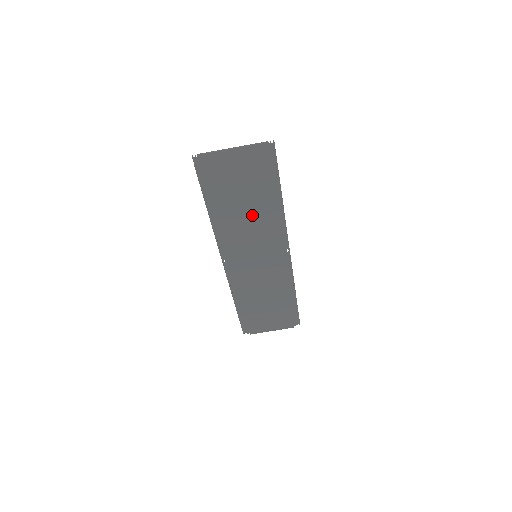
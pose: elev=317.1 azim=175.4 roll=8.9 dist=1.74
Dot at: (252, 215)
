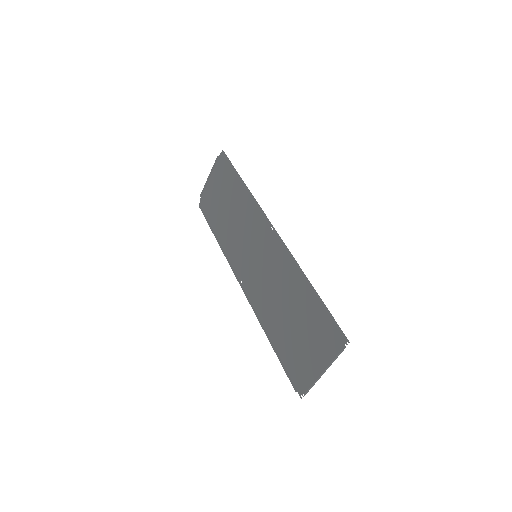
Dot at: (237, 216)
